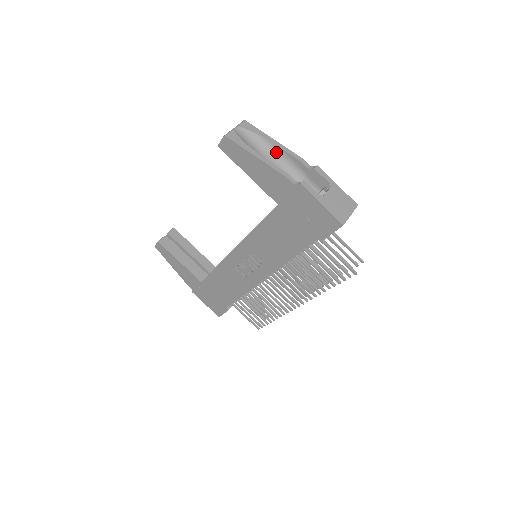
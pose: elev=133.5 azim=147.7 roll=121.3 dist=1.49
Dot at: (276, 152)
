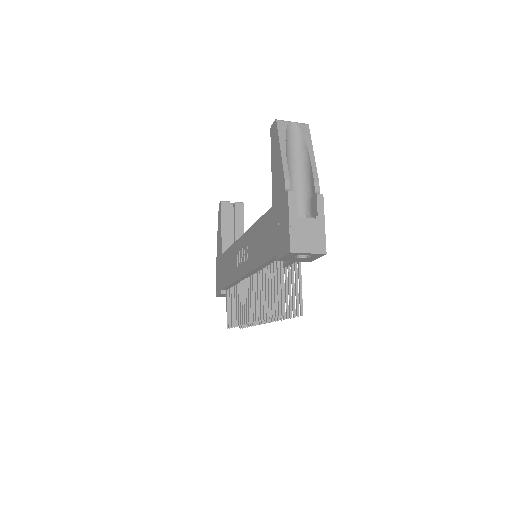
Dot at: (306, 163)
